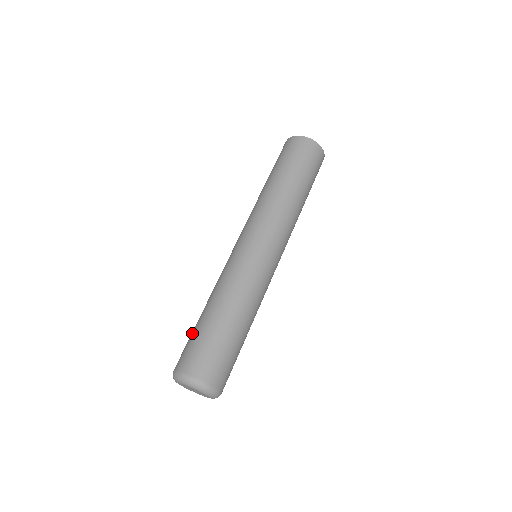
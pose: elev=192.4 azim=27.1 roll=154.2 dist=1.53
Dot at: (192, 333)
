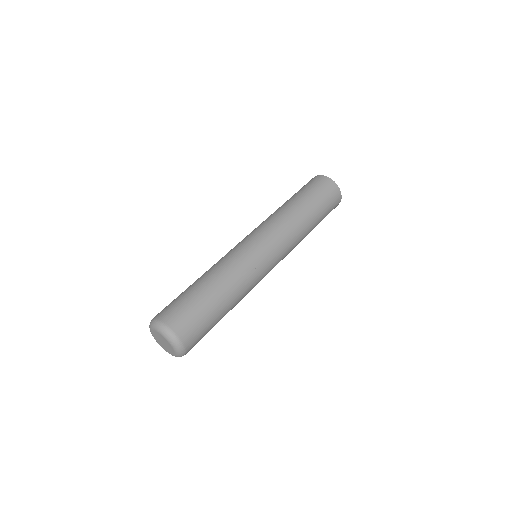
Dot at: occluded
